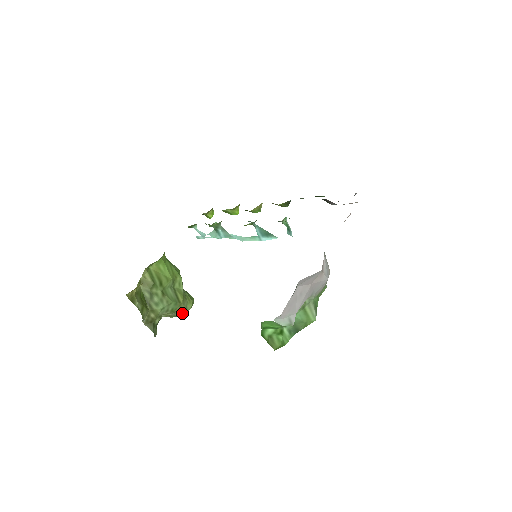
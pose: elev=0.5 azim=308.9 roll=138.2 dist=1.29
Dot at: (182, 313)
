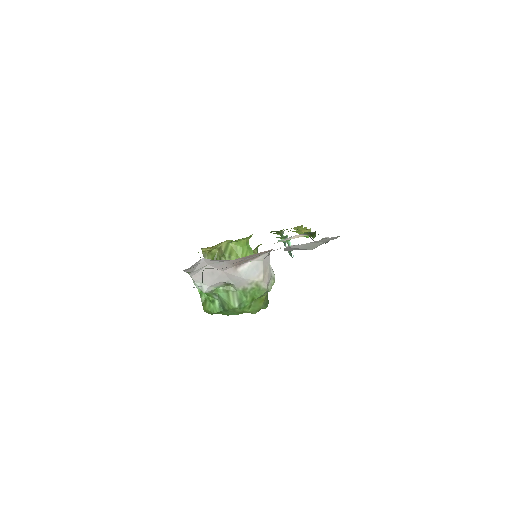
Dot at: occluded
